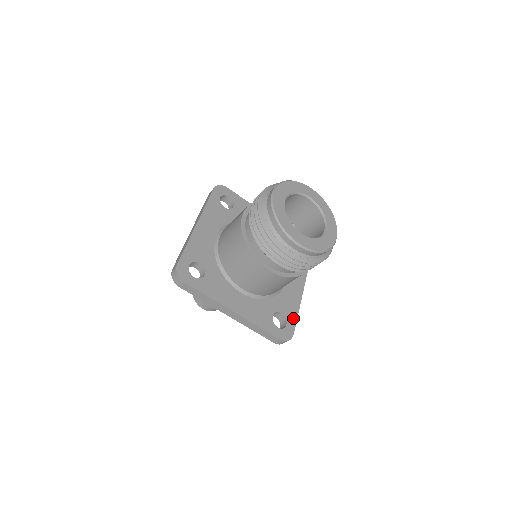
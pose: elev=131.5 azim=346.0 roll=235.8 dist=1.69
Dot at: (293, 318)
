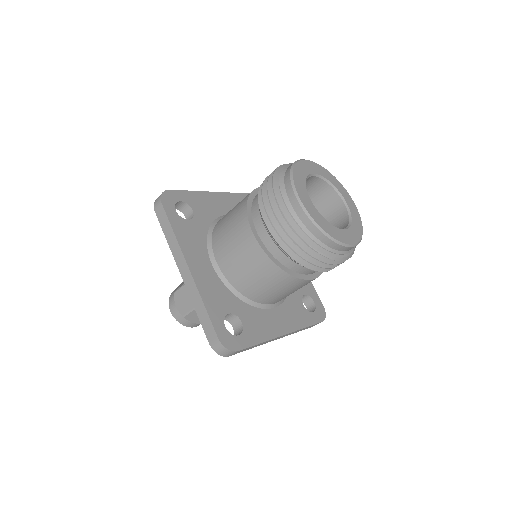
Dot at: (252, 339)
